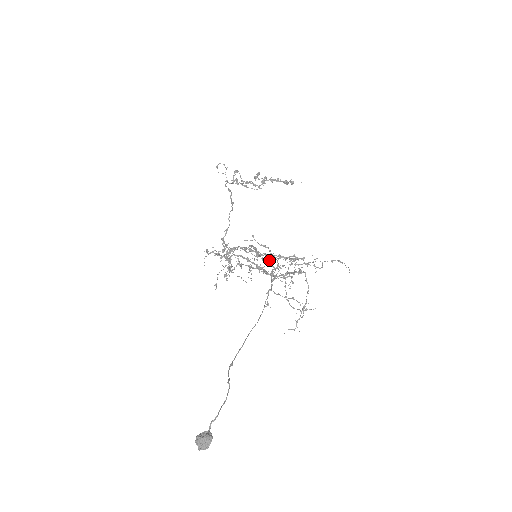
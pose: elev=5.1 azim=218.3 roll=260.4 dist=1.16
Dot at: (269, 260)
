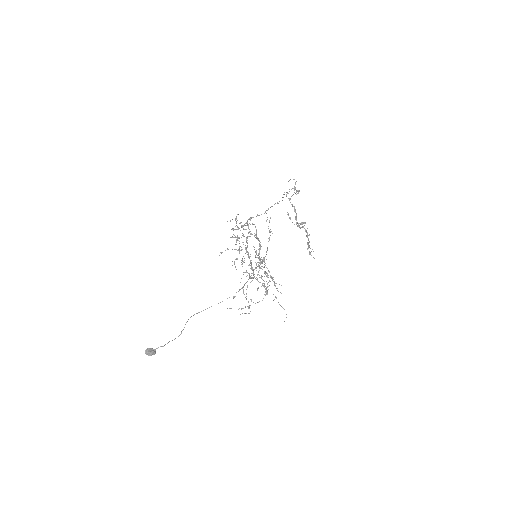
Dot at: occluded
